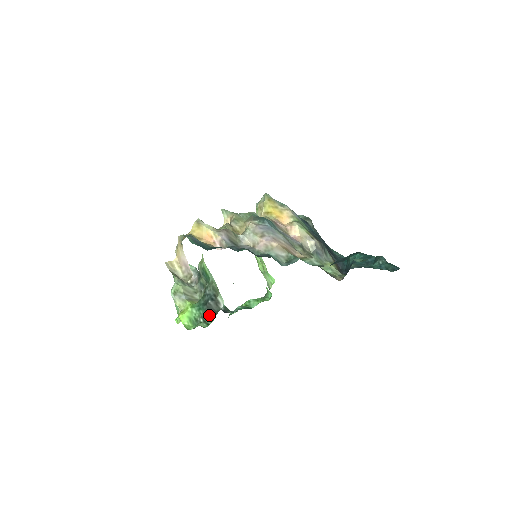
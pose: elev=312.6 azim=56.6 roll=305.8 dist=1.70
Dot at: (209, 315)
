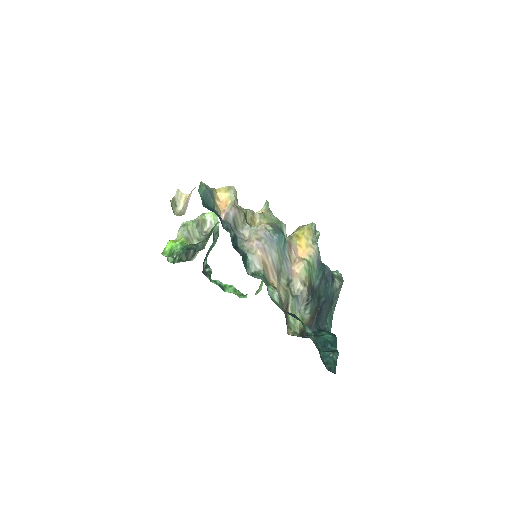
Dot at: (181, 258)
